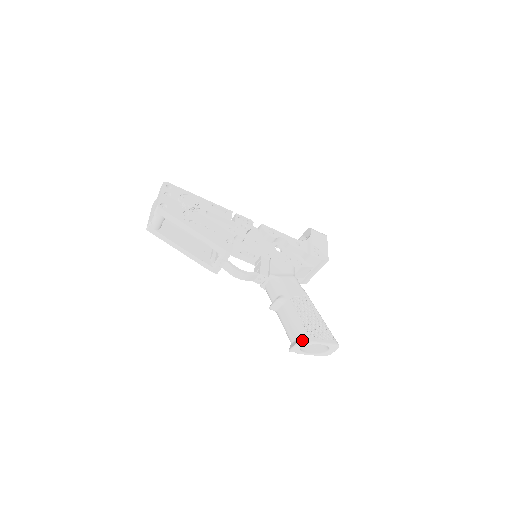
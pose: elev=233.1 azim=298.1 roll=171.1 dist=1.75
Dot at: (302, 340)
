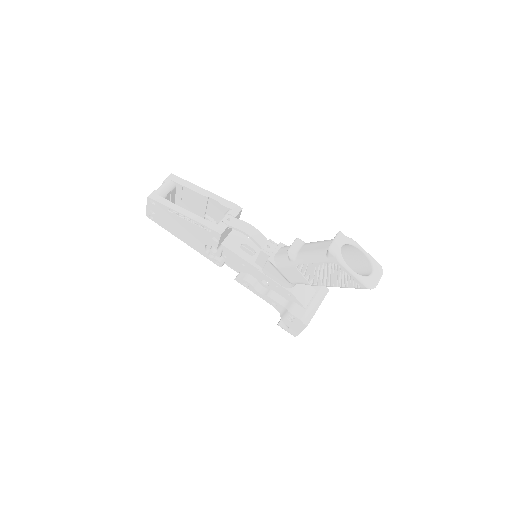
Dot at: (342, 233)
